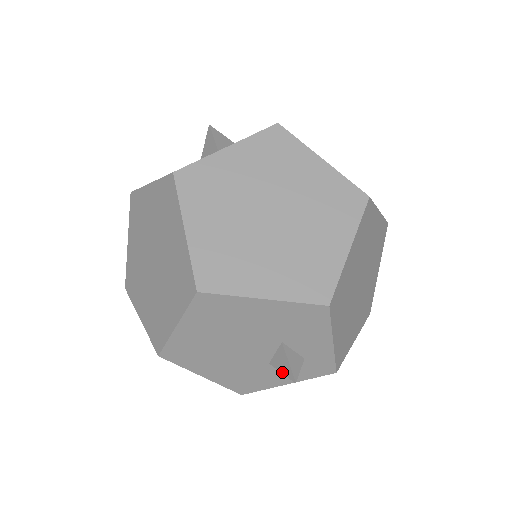
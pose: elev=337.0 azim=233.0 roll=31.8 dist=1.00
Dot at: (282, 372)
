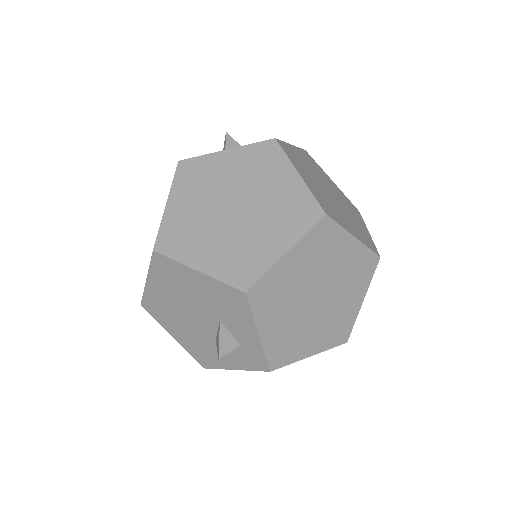
Dot at: (217, 348)
